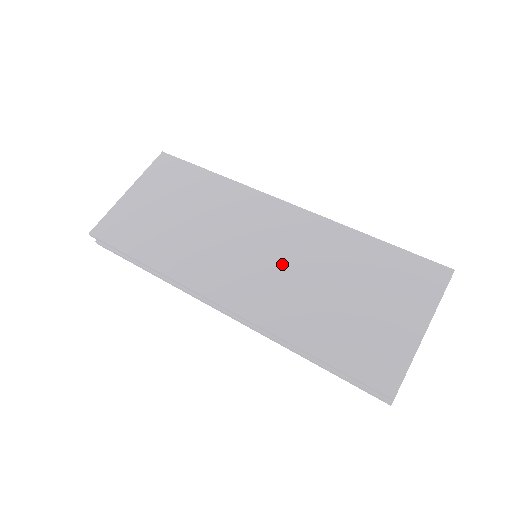
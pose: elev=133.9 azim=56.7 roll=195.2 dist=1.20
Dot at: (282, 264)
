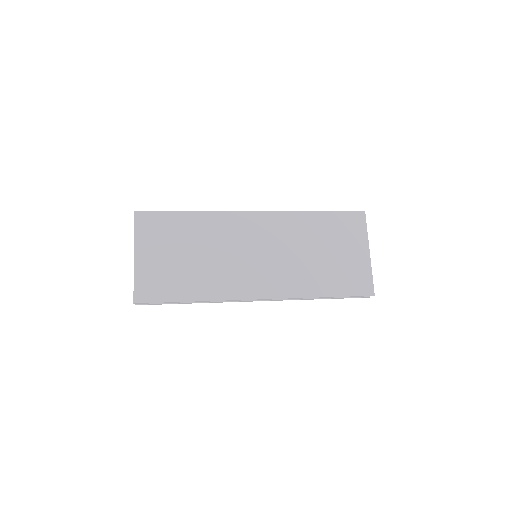
Dot at: (279, 255)
